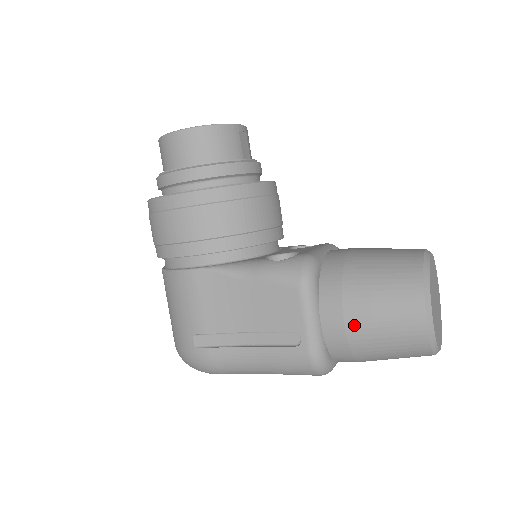
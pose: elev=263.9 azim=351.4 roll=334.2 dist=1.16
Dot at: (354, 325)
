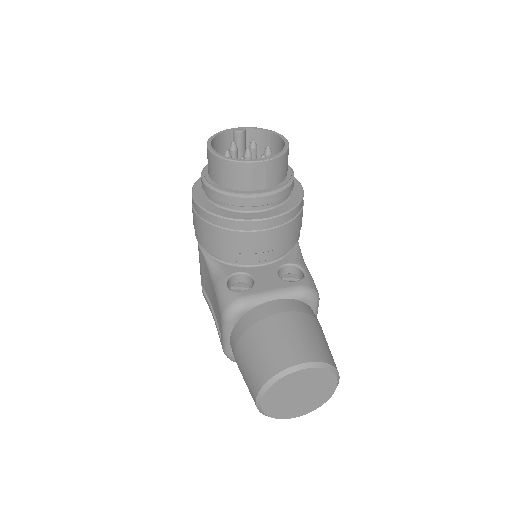
Dot at: (237, 362)
